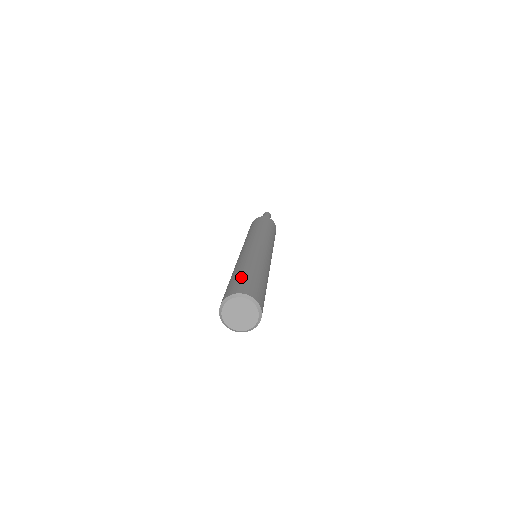
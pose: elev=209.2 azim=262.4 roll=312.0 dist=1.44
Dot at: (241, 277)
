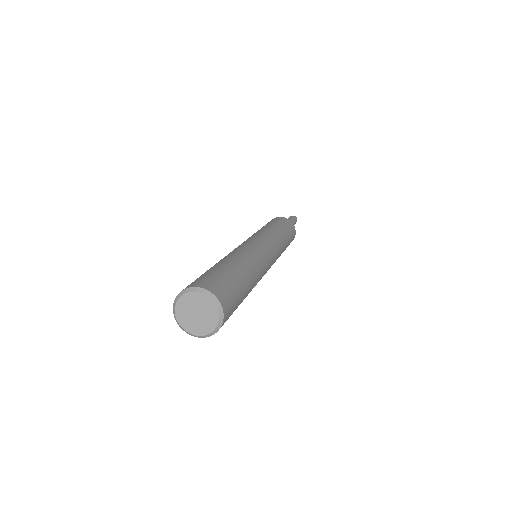
Dot at: (213, 271)
